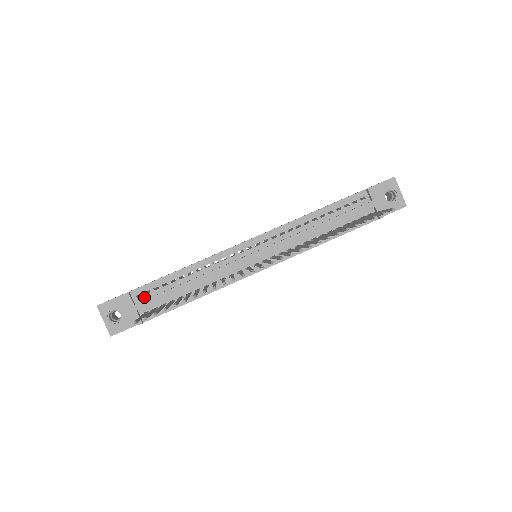
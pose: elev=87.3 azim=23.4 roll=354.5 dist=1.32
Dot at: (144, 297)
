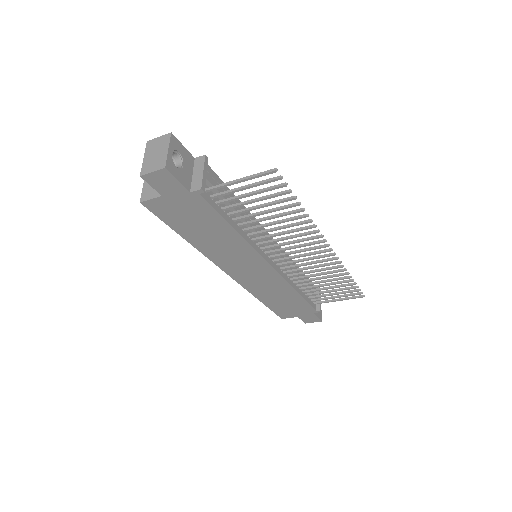
Dot at: occluded
